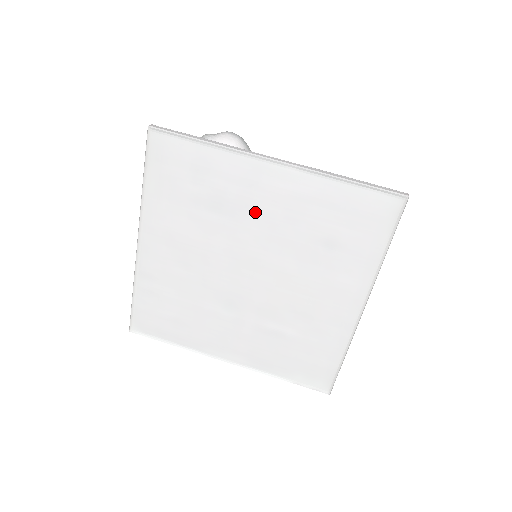
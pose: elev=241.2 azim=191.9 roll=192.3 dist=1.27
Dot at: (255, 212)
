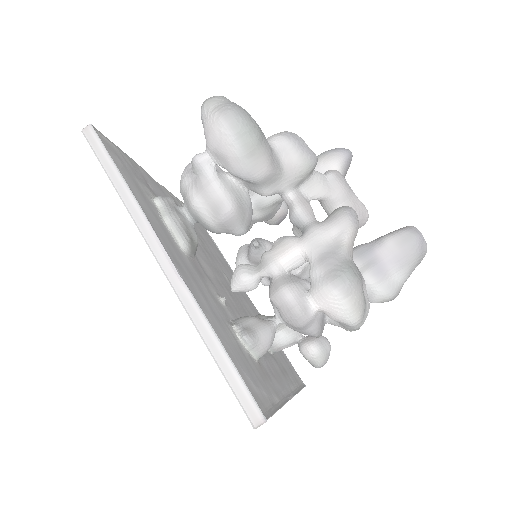
Dot at: occluded
